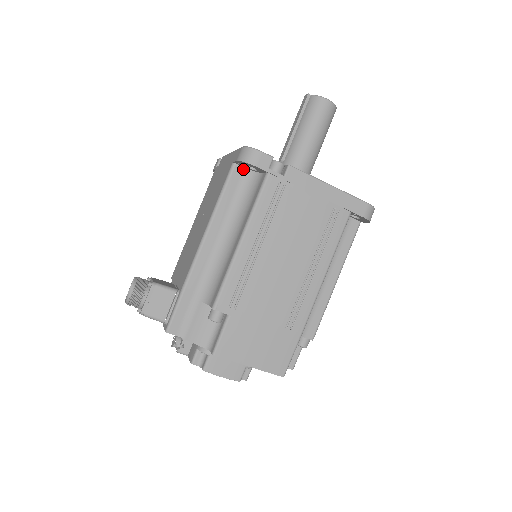
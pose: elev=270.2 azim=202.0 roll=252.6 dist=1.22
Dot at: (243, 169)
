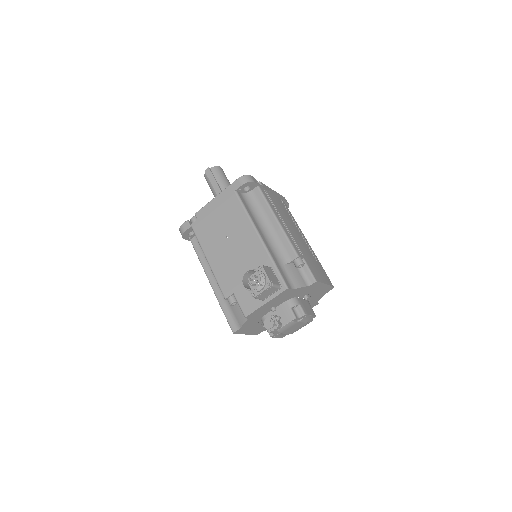
Dot at: (240, 194)
